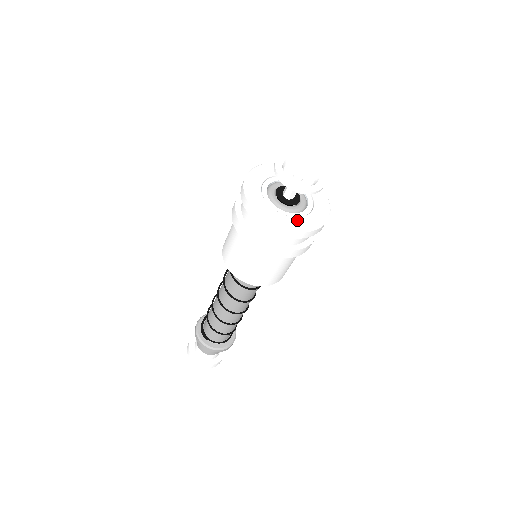
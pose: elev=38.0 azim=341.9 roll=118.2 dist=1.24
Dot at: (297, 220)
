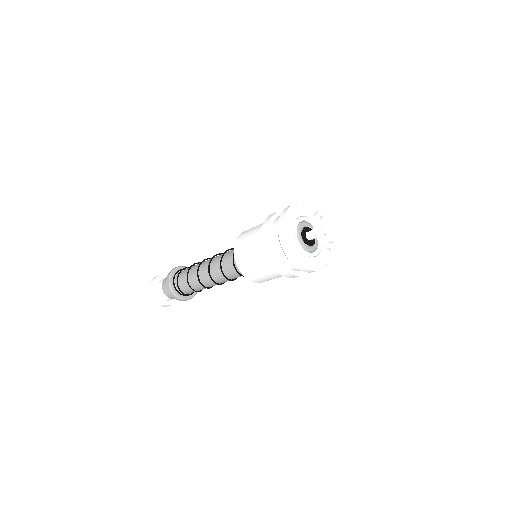
Dot at: (324, 250)
